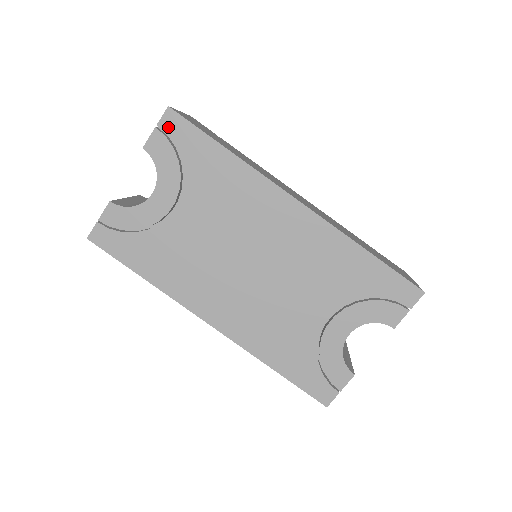
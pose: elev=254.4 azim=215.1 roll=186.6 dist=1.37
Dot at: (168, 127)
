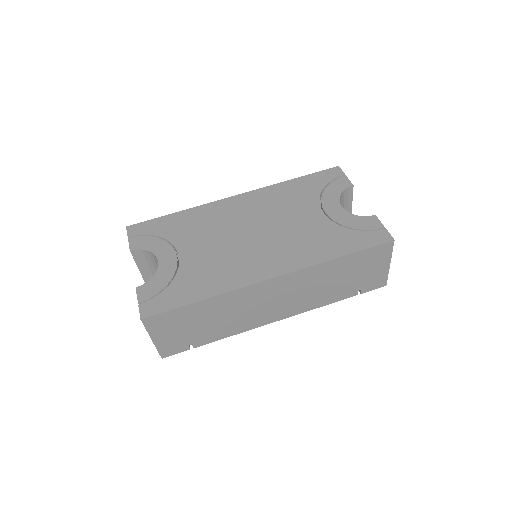
Dot at: (135, 232)
